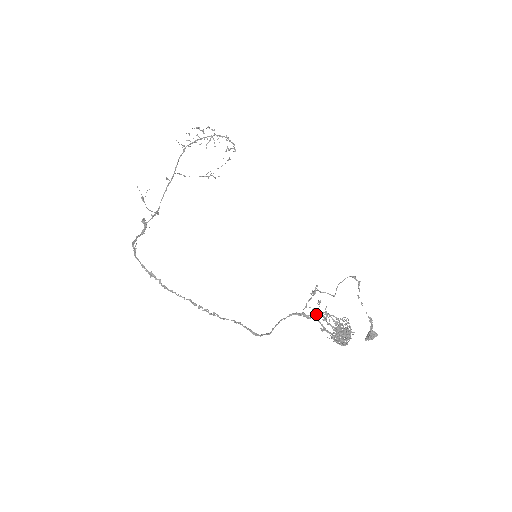
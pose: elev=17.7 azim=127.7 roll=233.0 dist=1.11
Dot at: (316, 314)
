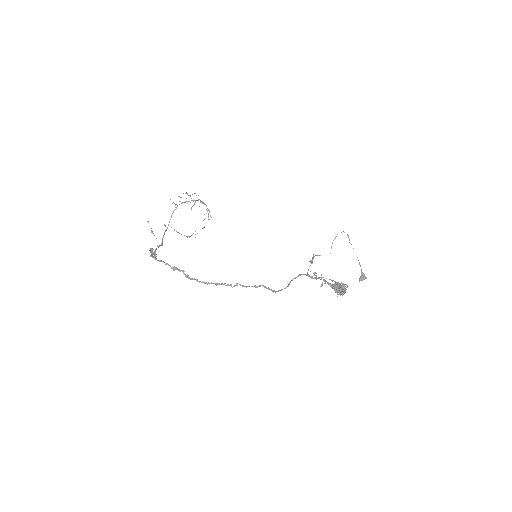
Dot at: (316, 277)
